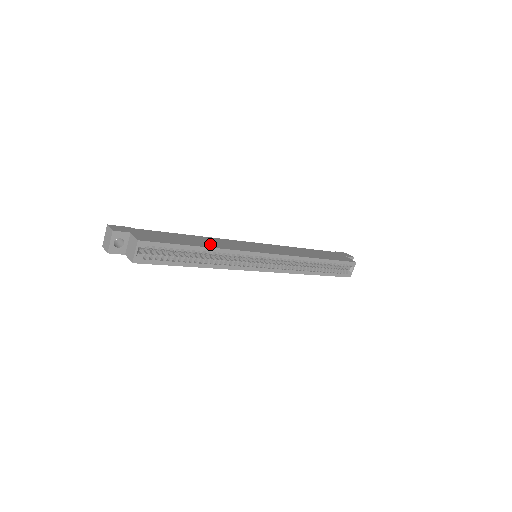
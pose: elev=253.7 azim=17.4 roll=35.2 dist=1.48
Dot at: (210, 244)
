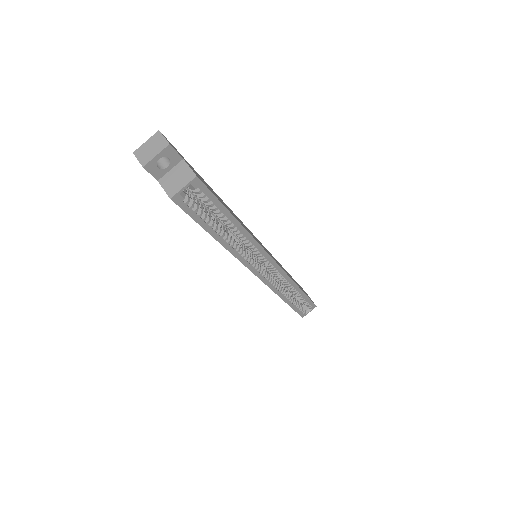
Dot at: (240, 222)
